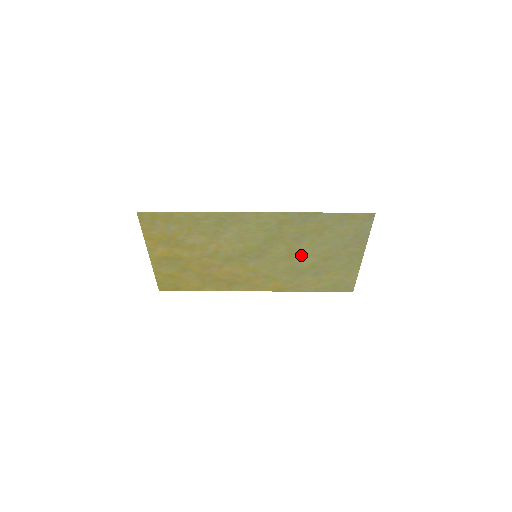
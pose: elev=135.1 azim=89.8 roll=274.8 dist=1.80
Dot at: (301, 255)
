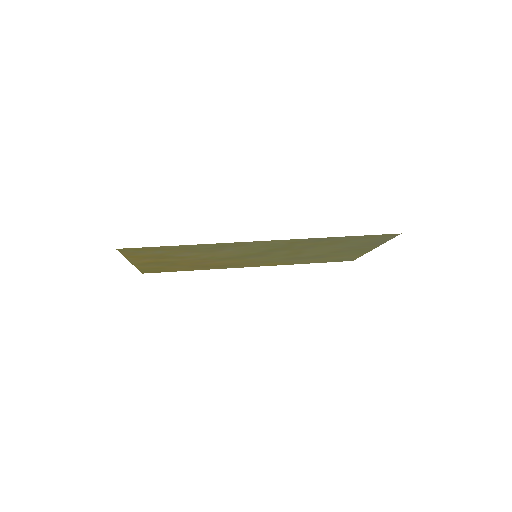
Dot at: (306, 252)
